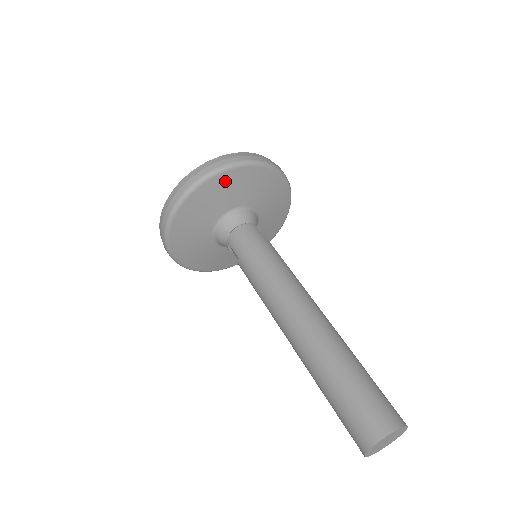
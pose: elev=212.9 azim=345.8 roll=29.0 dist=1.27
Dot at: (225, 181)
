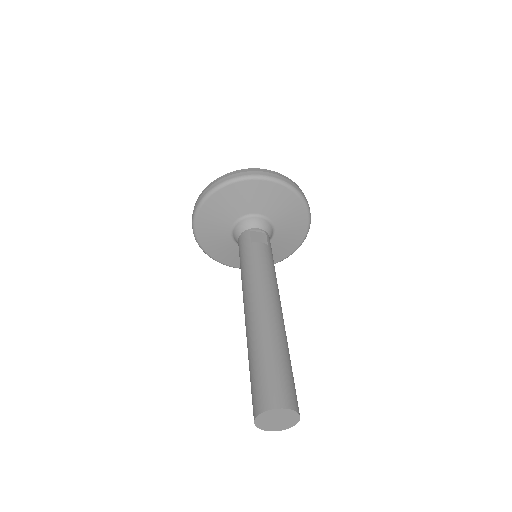
Dot at: (207, 214)
